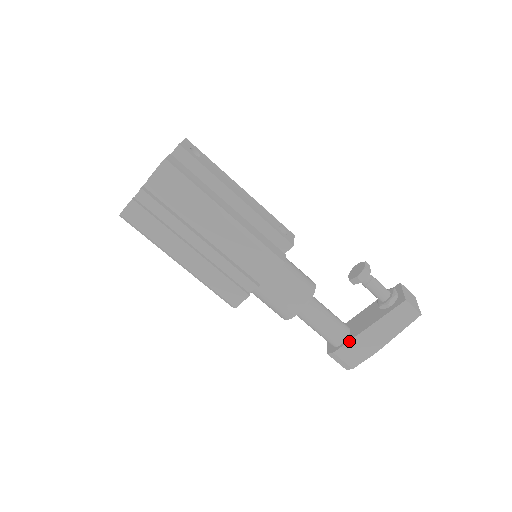
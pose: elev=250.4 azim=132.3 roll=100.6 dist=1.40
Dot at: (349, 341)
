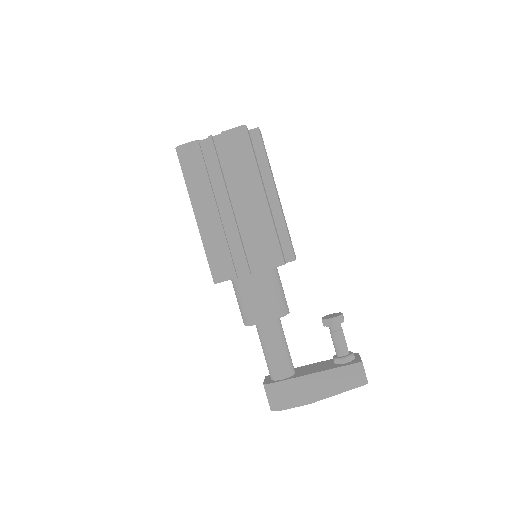
Dot at: (292, 378)
